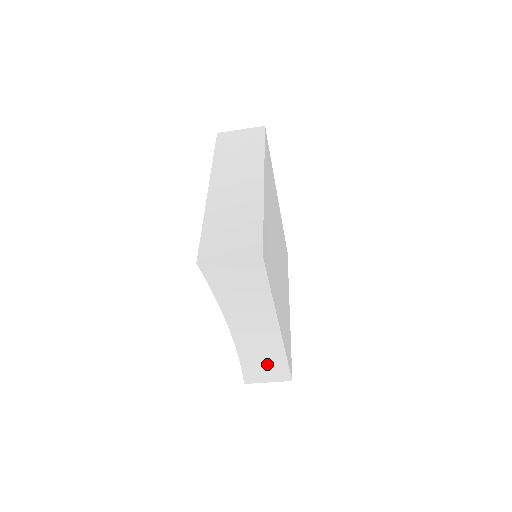
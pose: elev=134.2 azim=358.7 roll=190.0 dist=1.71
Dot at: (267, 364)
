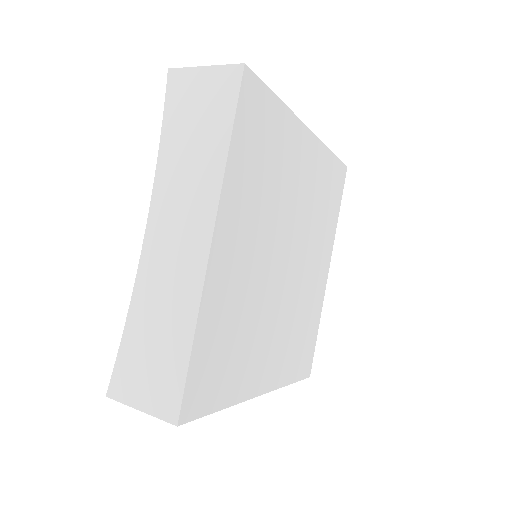
Dot at: (159, 345)
